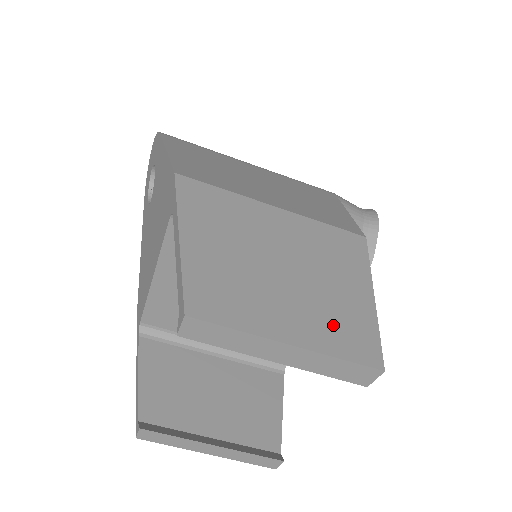
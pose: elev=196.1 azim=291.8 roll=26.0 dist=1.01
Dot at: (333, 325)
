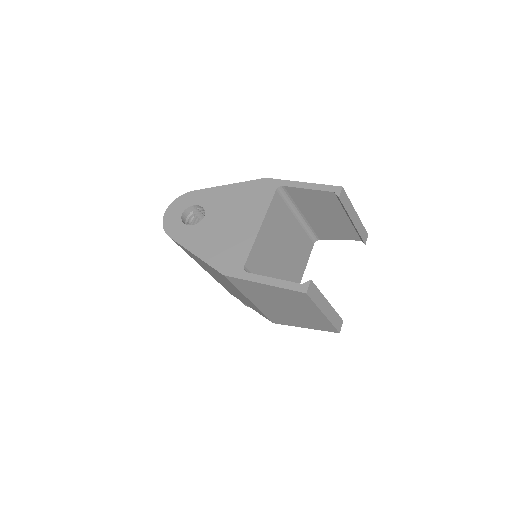
Dot at: occluded
